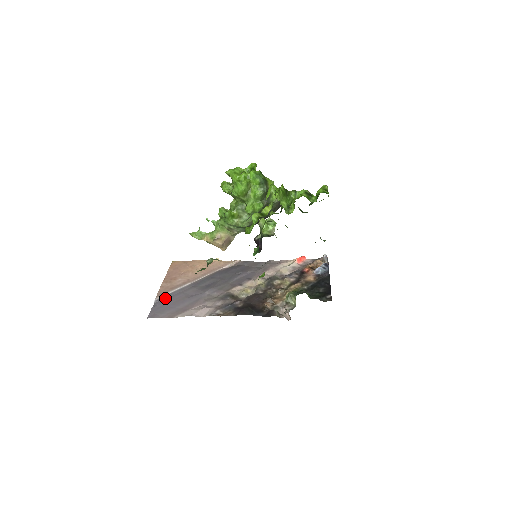
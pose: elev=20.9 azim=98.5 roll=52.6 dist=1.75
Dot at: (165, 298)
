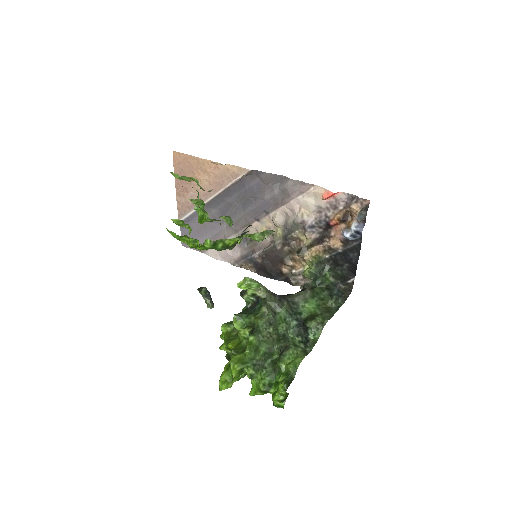
Dot at: (187, 221)
